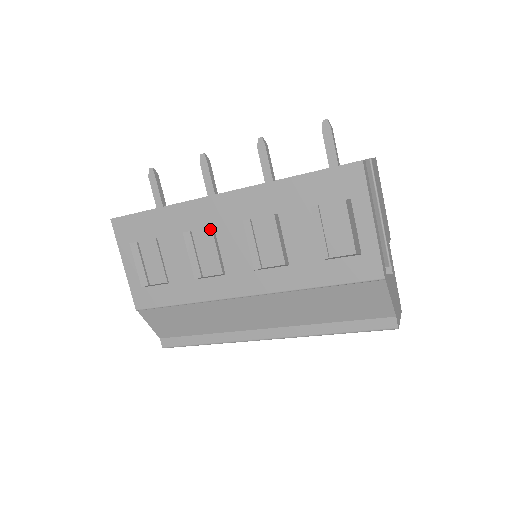
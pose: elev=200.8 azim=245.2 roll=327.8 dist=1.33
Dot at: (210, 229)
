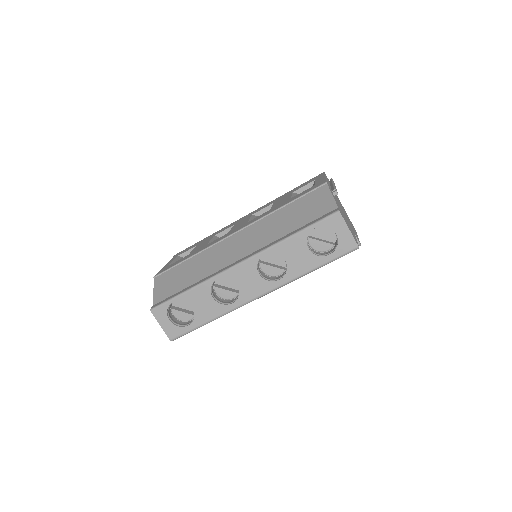
Dot at: occluded
